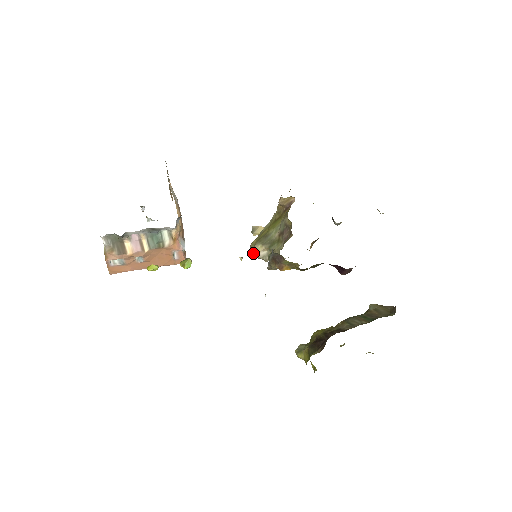
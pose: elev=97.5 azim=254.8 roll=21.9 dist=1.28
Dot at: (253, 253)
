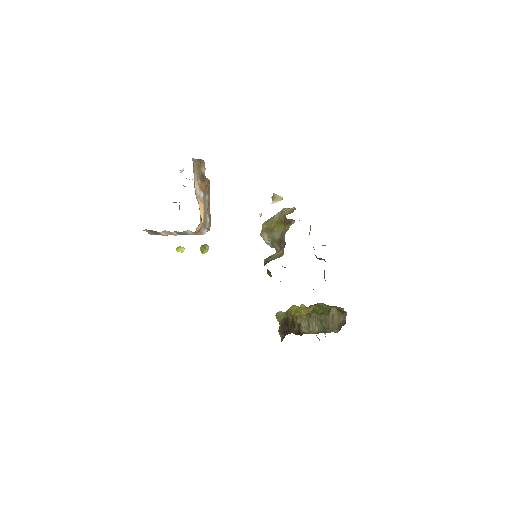
Dot at: (261, 236)
